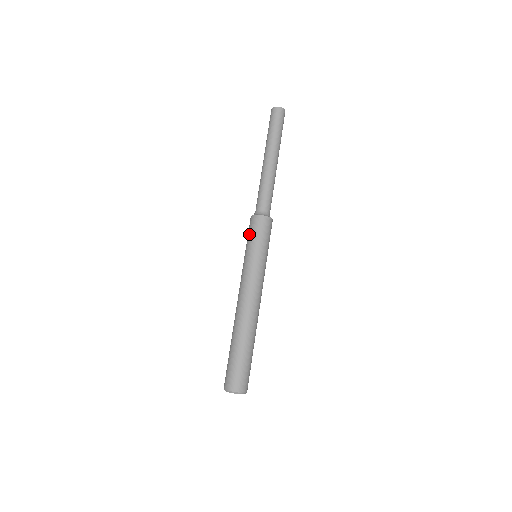
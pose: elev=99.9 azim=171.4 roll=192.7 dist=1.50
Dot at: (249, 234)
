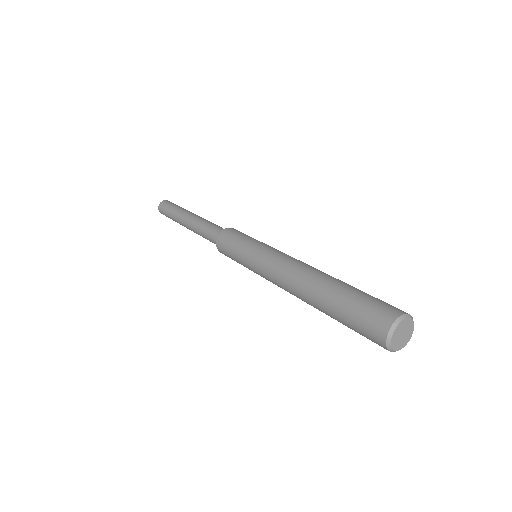
Dot at: (237, 235)
